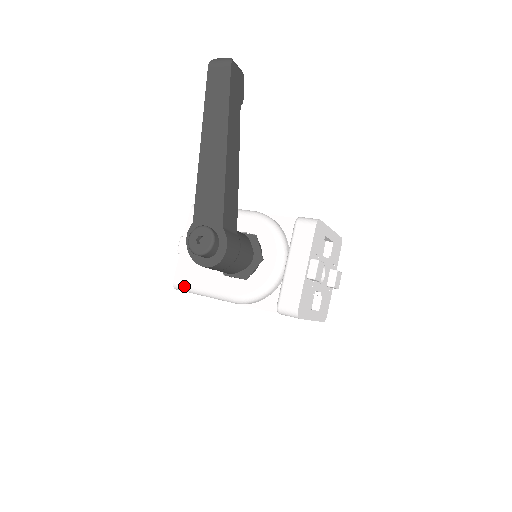
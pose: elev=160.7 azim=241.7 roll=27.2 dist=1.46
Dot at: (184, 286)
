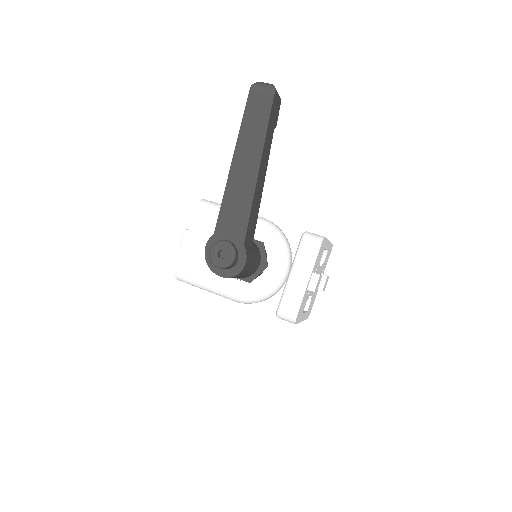
Dot at: (187, 279)
